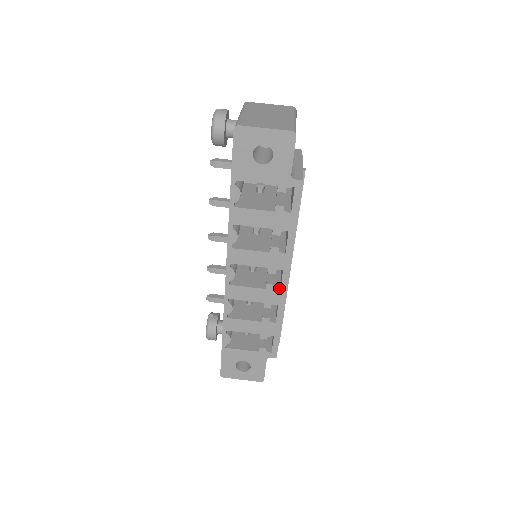
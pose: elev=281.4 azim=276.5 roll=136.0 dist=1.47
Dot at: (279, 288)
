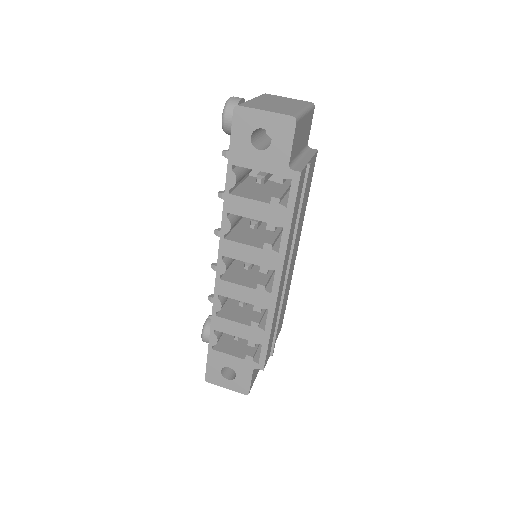
Dot at: (271, 291)
